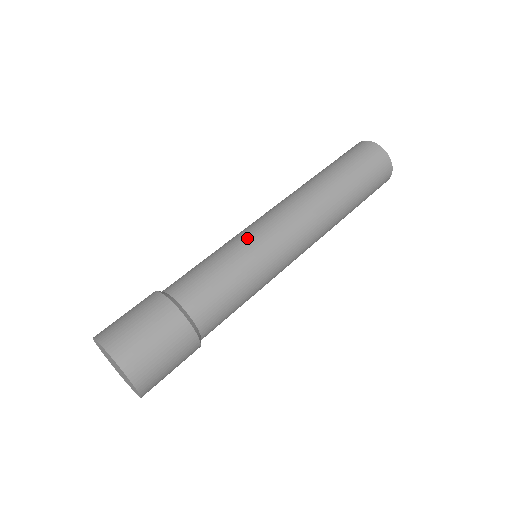
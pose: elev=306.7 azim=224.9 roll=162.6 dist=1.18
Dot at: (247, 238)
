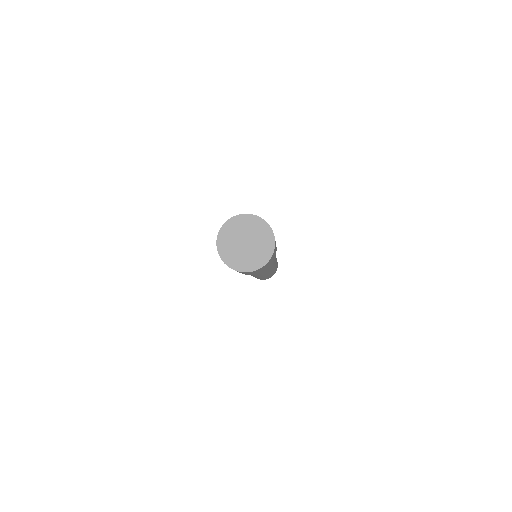
Dot at: occluded
